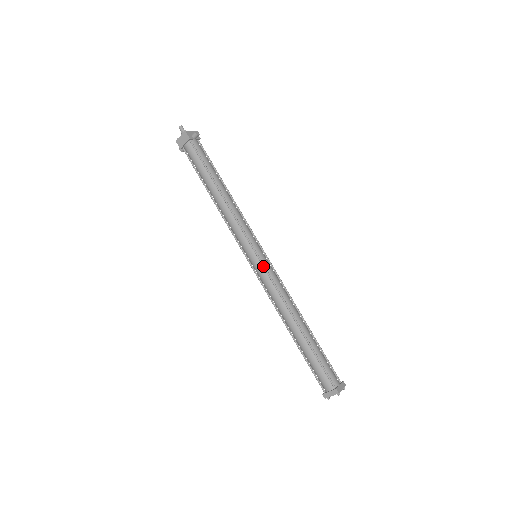
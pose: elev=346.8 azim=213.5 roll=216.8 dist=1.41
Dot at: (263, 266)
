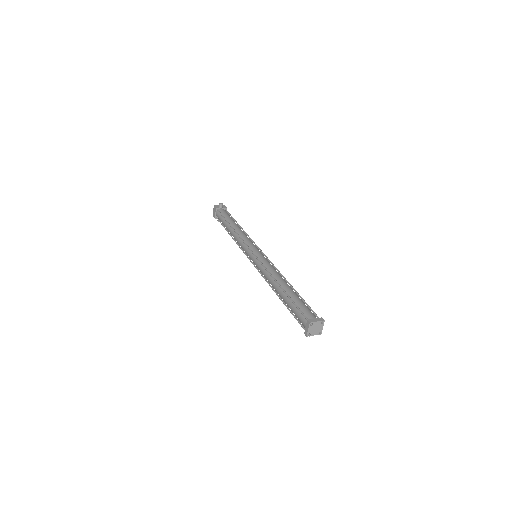
Dot at: (255, 257)
